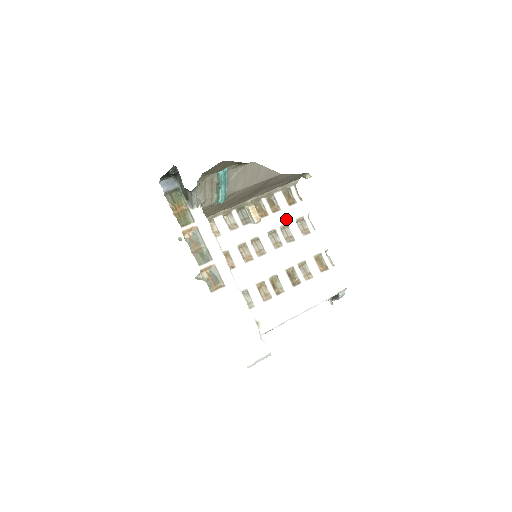
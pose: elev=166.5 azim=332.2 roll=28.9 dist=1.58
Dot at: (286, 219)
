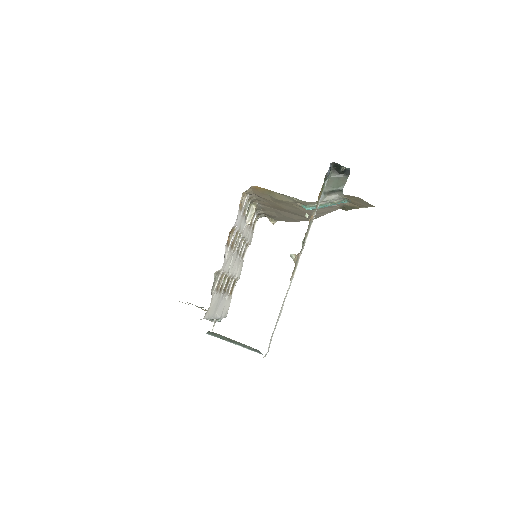
Dot at: (248, 237)
